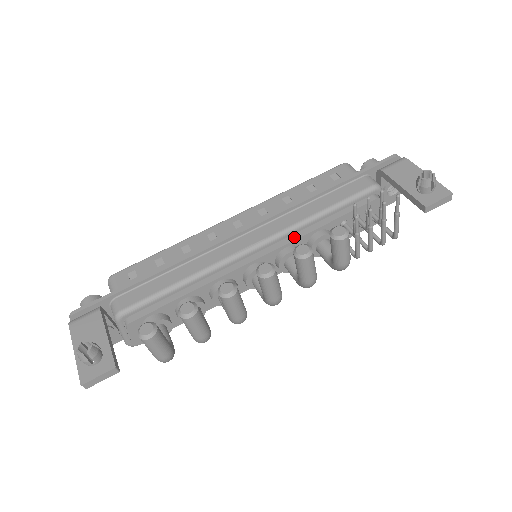
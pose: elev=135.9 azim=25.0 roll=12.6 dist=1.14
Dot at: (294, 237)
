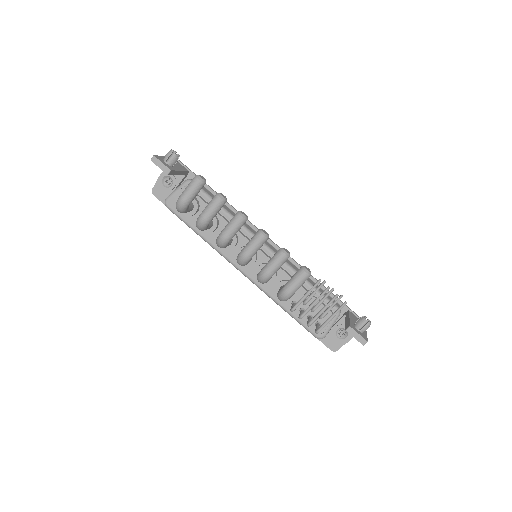
Dot at: (282, 268)
